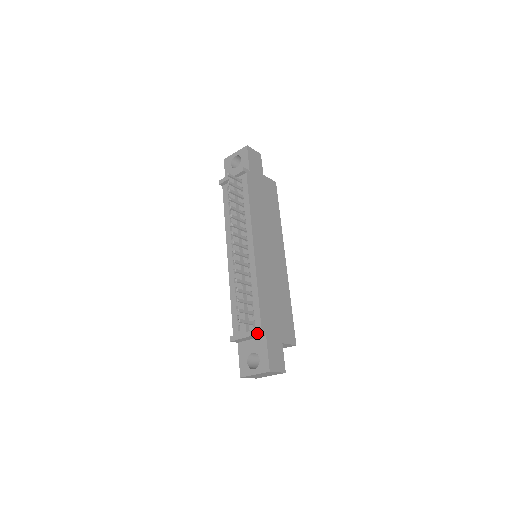
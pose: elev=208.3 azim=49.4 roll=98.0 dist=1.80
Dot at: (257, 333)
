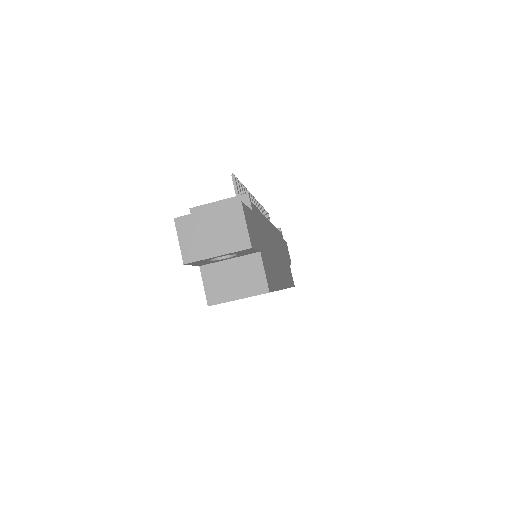
Dot at: (246, 193)
